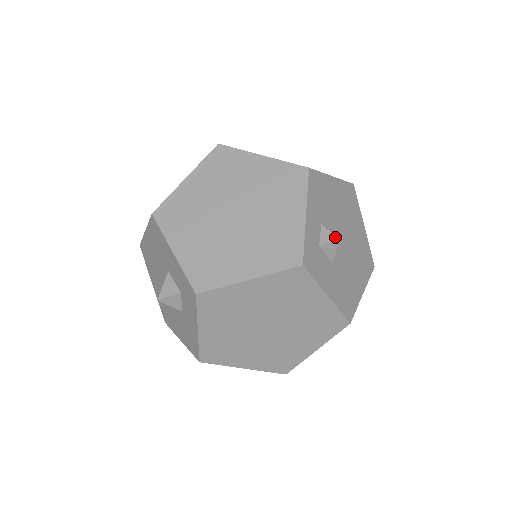
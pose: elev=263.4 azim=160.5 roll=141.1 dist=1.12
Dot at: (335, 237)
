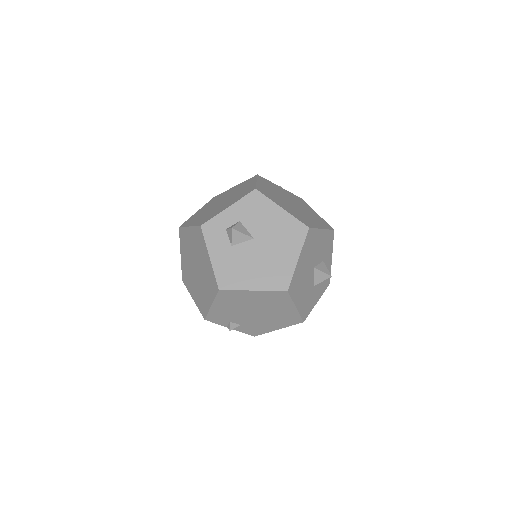
Dot at: (232, 227)
